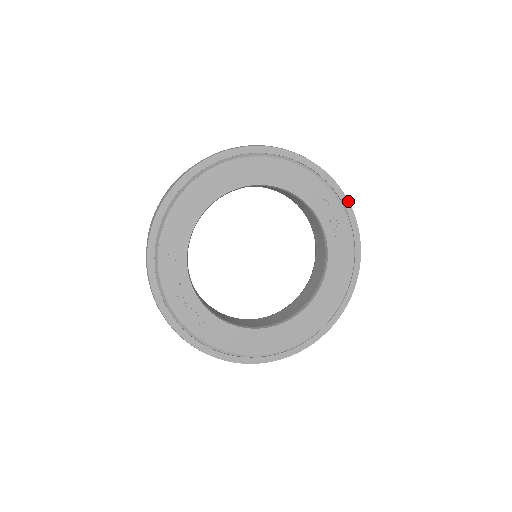
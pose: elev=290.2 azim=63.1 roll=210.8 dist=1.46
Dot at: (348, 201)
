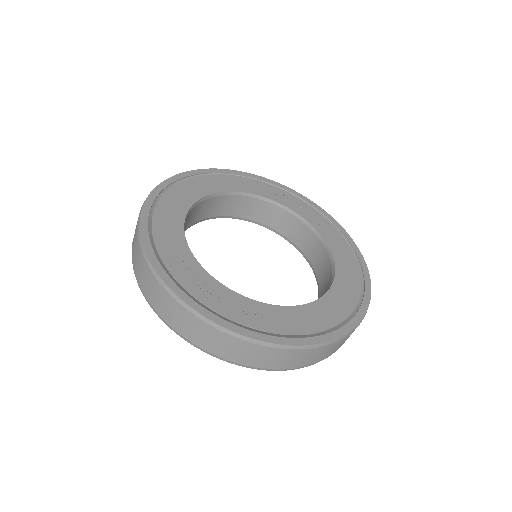
Dot at: (300, 194)
